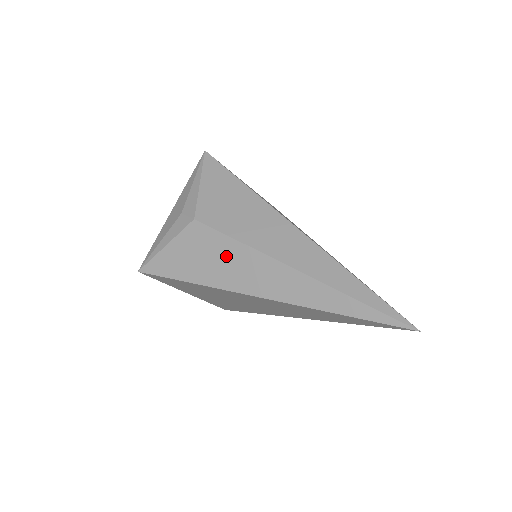
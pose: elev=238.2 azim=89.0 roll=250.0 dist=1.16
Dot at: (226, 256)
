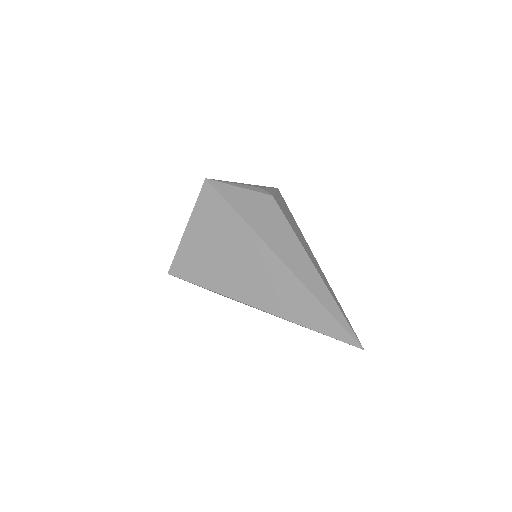
Dot at: (277, 226)
